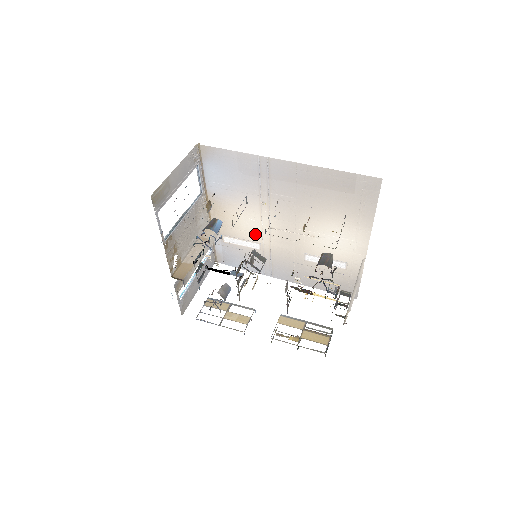
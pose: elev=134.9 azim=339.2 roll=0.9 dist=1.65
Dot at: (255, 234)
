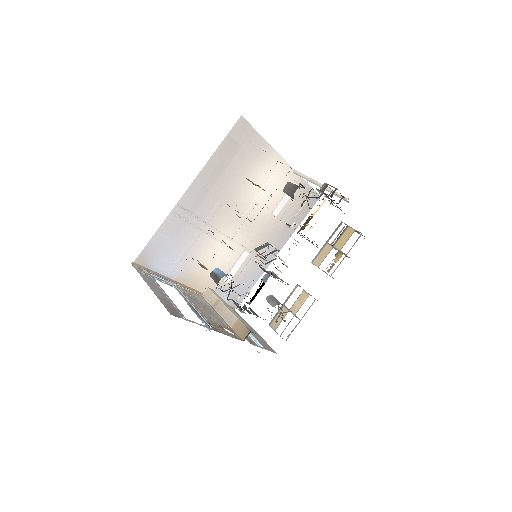
Dot at: (230, 256)
